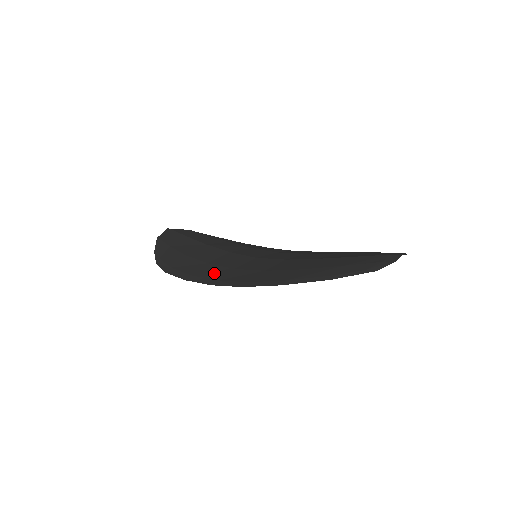
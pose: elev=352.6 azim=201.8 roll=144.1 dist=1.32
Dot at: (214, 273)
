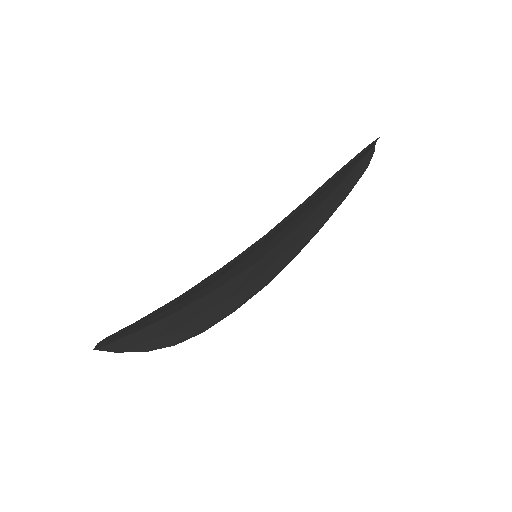
Dot at: occluded
